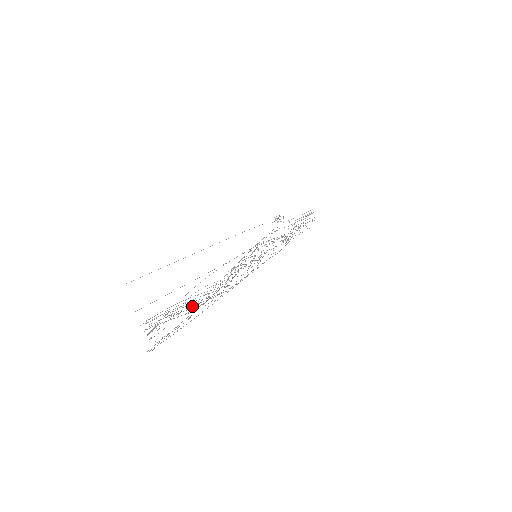
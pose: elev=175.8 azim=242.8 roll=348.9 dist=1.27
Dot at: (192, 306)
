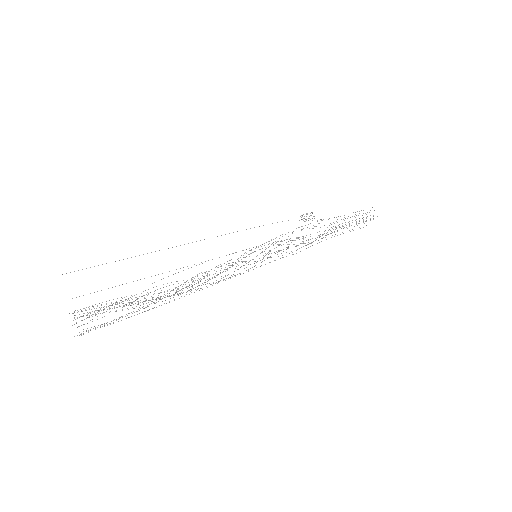
Dot at: (140, 302)
